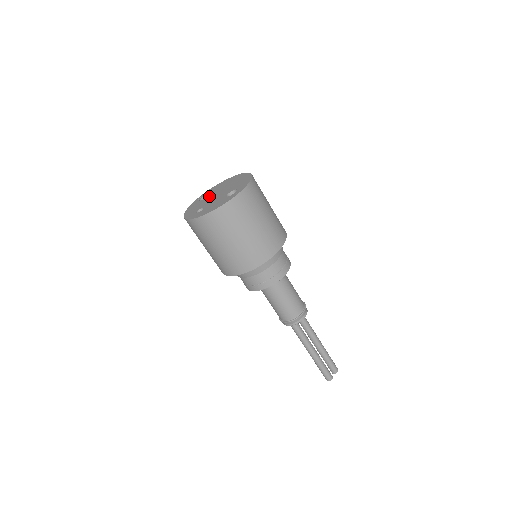
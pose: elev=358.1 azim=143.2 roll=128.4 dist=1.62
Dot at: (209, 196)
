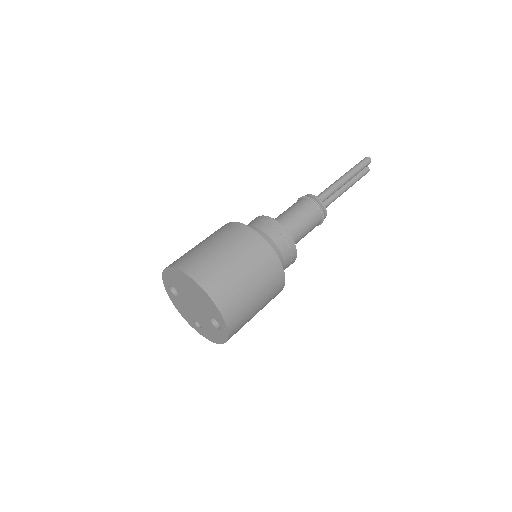
Dot at: (181, 297)
